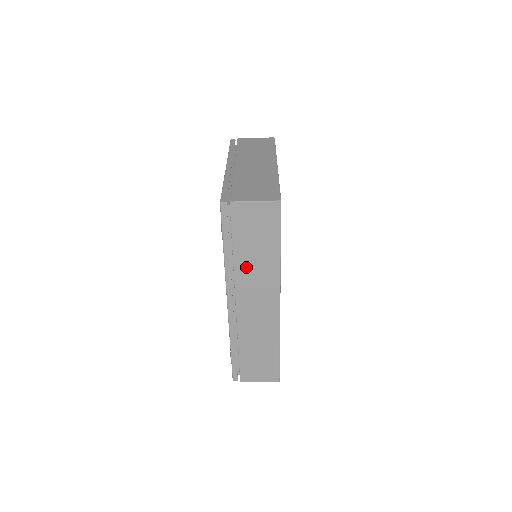
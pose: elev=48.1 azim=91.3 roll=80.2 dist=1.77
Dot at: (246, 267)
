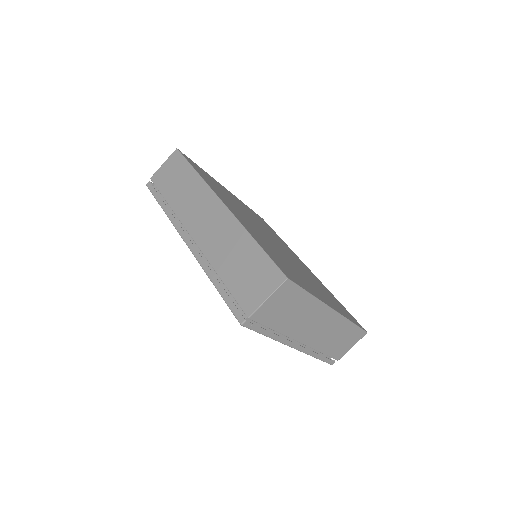
Dot at: (181, 203)
